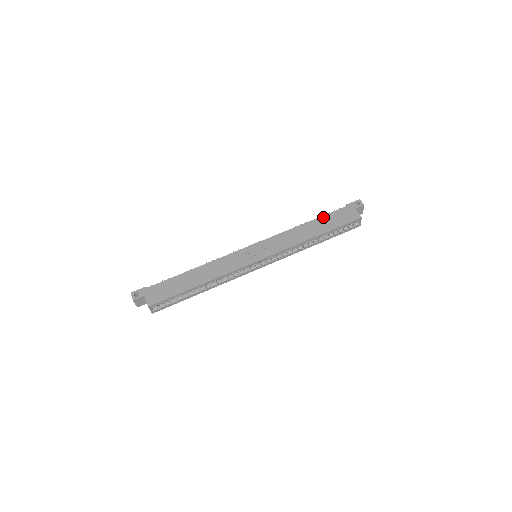
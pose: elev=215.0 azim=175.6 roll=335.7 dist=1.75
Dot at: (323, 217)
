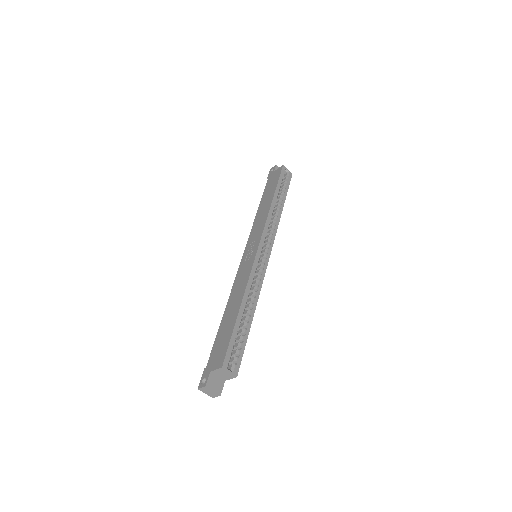
Dot at: (263, 195)
